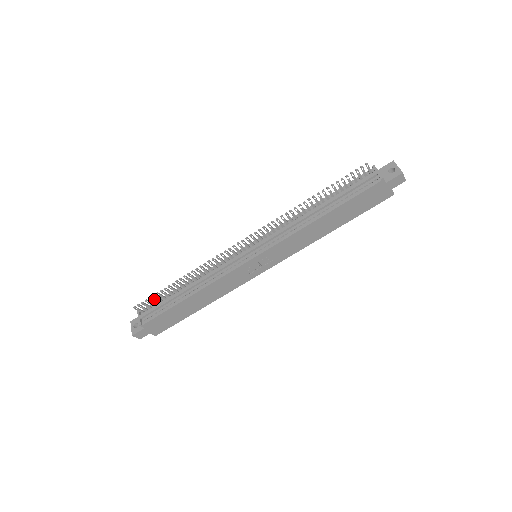
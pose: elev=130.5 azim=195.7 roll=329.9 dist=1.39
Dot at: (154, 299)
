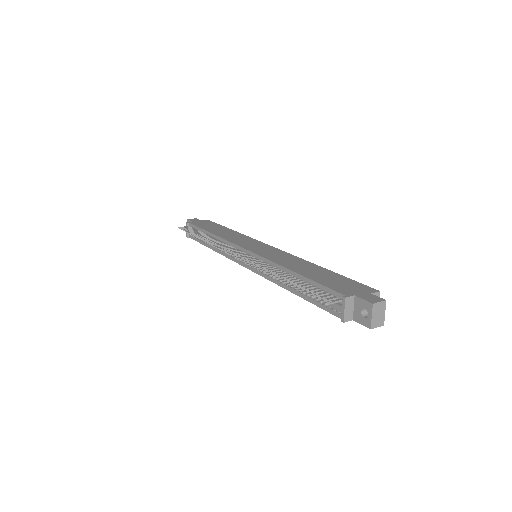
Dot at: (191, 230)
